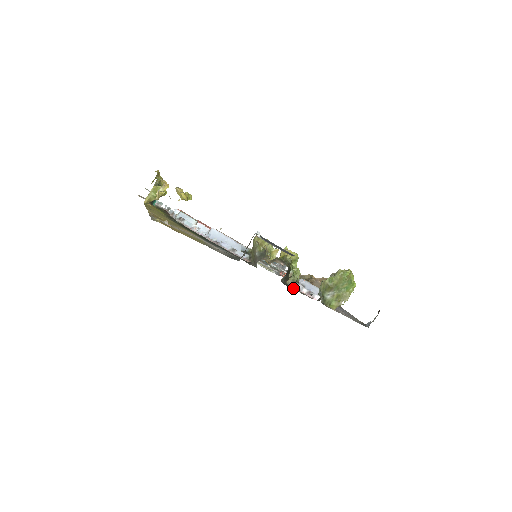
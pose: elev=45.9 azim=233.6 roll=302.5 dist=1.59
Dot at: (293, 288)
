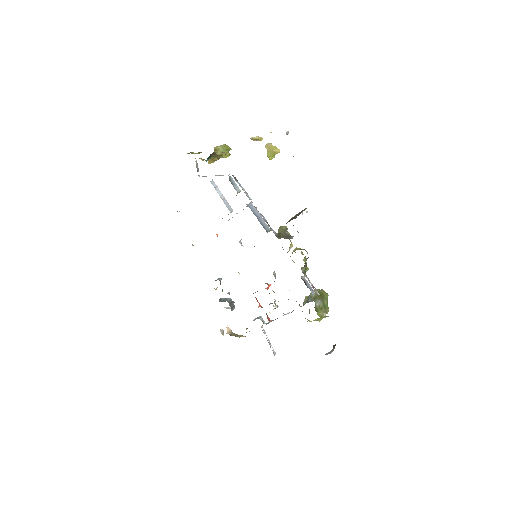
Dot at: occluded
